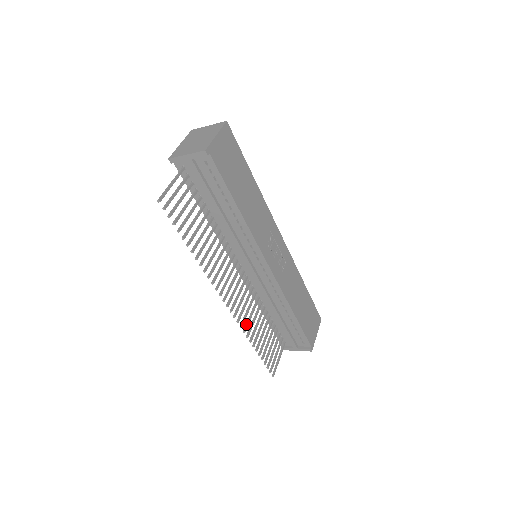
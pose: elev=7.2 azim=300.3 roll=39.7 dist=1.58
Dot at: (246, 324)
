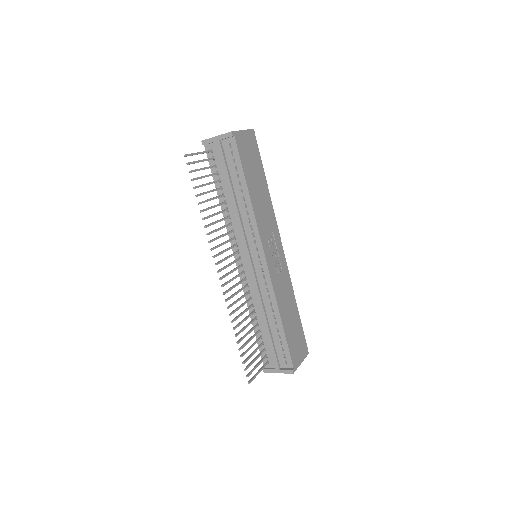
Dot at: (233, 310)
